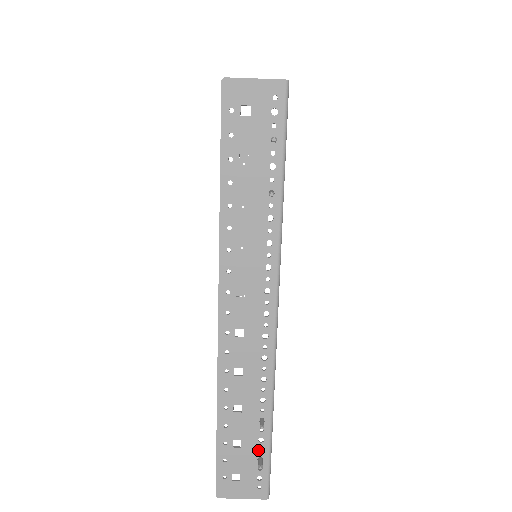
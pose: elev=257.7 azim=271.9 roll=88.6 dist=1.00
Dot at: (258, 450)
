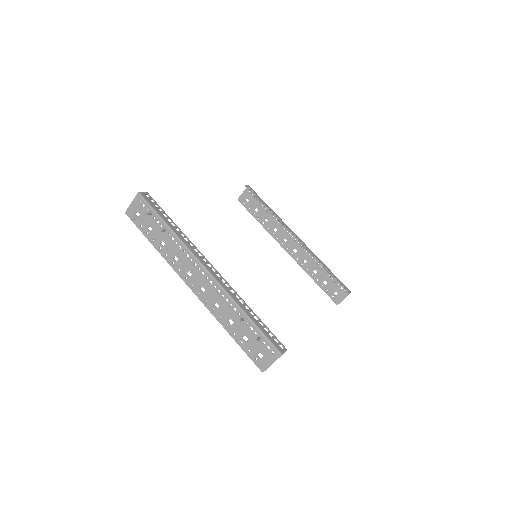
Dot at: (255, 334)
